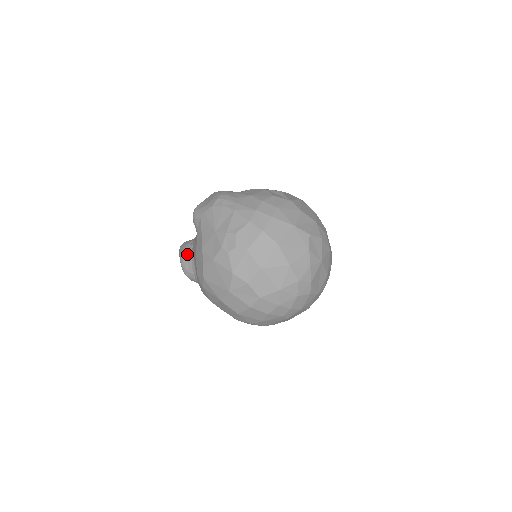
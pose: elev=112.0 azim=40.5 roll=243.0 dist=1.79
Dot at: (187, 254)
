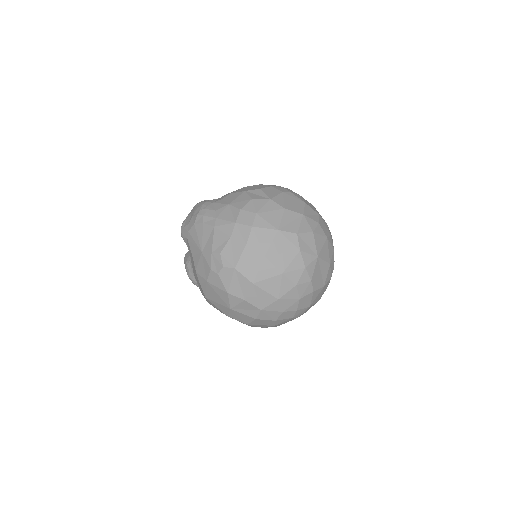
Dot at: (190, 267)
